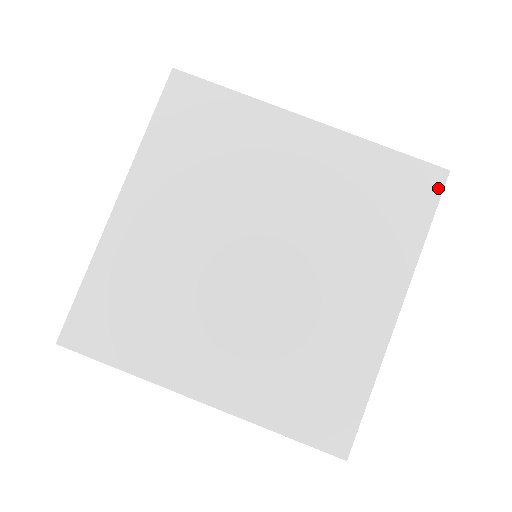
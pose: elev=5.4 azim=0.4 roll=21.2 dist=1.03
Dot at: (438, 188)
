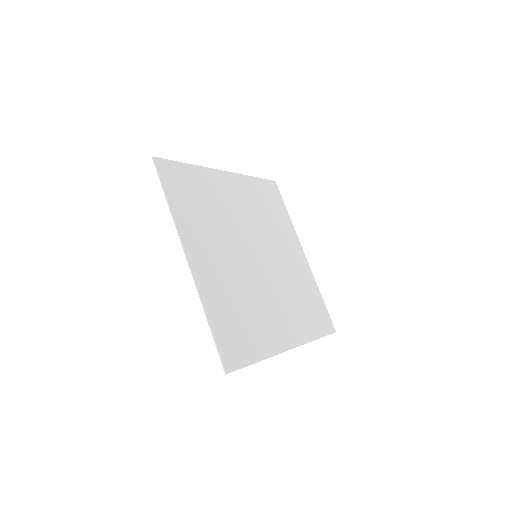
Dot at: (330, 331)
